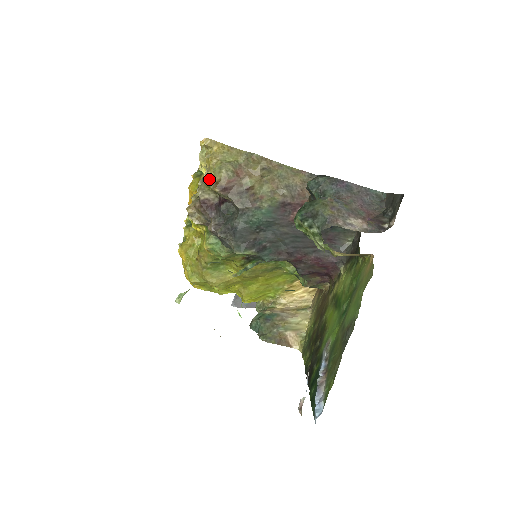
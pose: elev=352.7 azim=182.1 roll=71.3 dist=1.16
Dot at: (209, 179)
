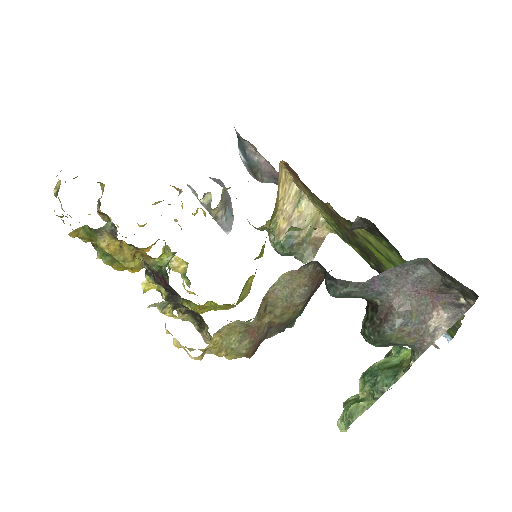
Dot at: occluded
